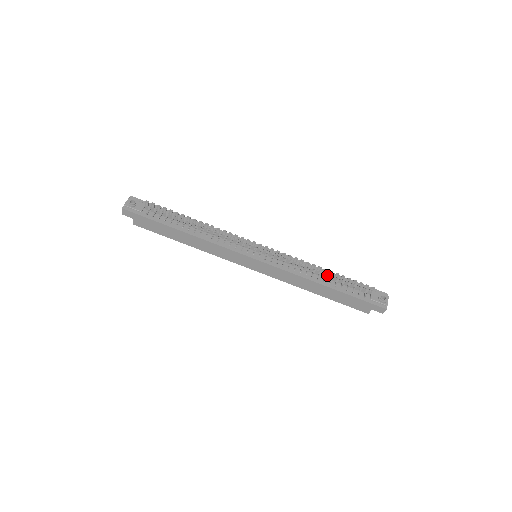
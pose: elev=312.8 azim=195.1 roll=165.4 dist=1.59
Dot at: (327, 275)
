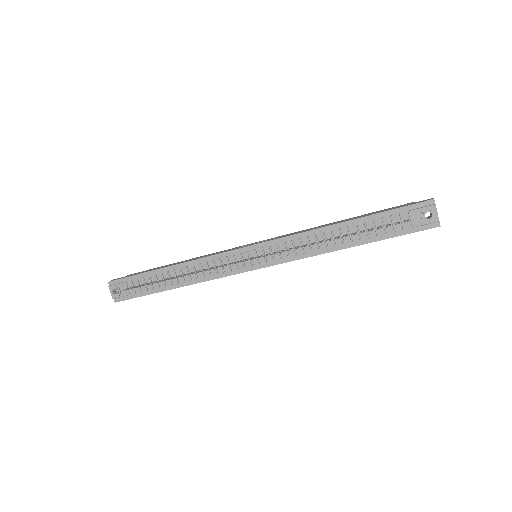
Dot at: occluded
